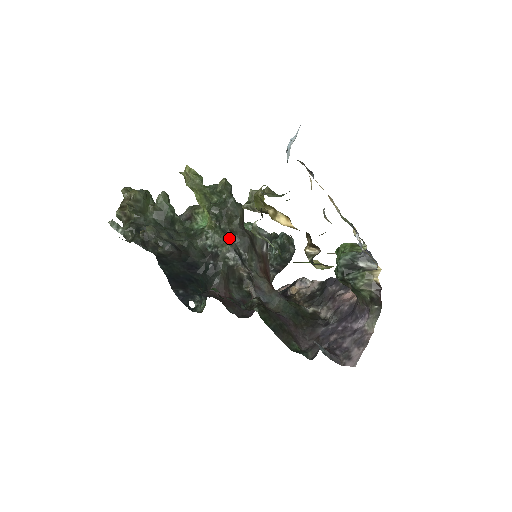
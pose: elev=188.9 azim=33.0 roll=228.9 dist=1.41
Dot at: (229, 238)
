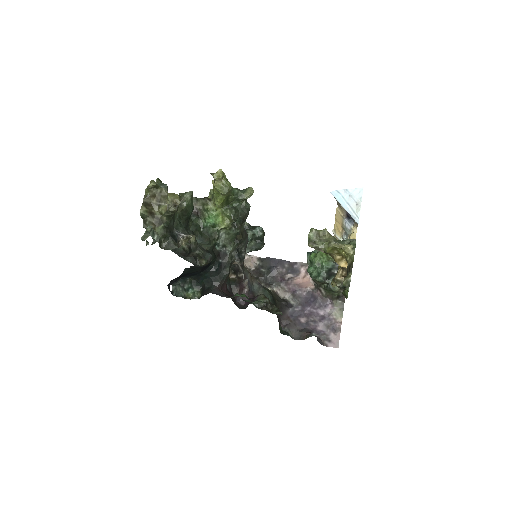
Dot at: (238, 240)
